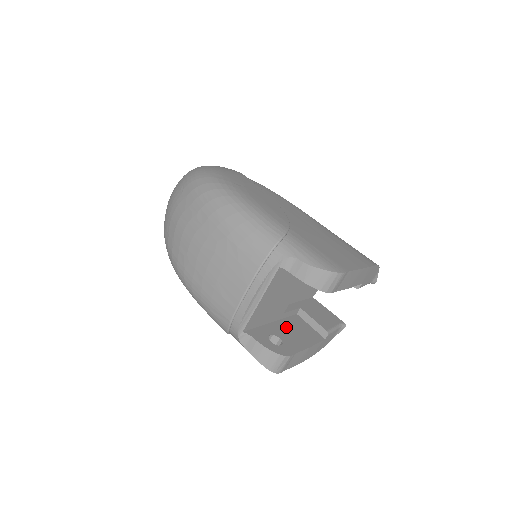
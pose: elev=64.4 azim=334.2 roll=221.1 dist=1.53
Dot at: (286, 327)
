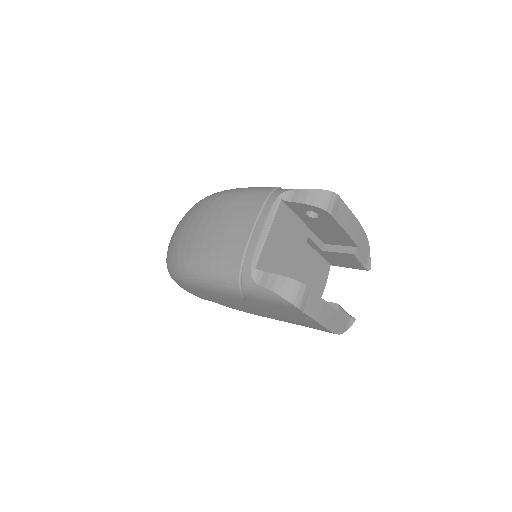
Dot at: occluded
